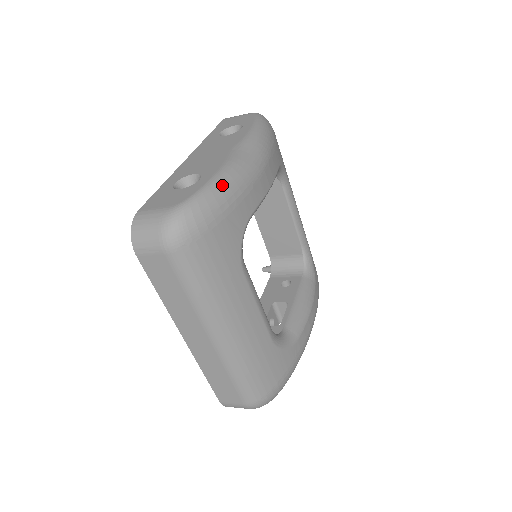
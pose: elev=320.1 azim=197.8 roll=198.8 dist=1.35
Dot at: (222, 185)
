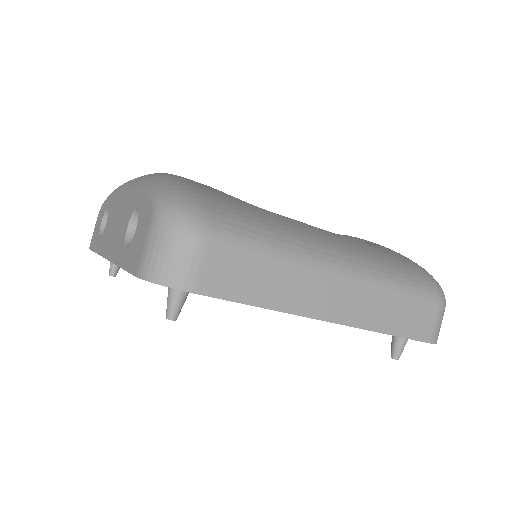
Dot at: (156, 180)
